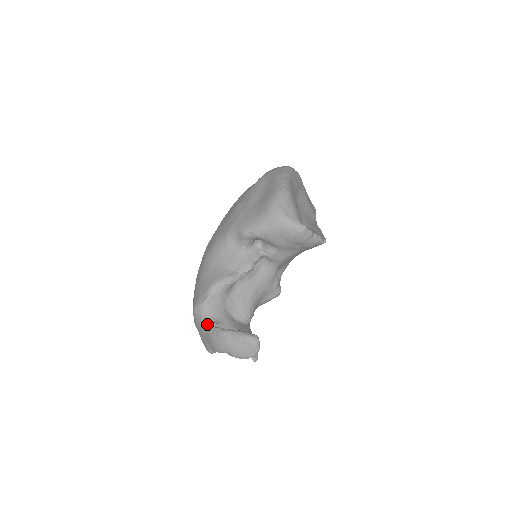
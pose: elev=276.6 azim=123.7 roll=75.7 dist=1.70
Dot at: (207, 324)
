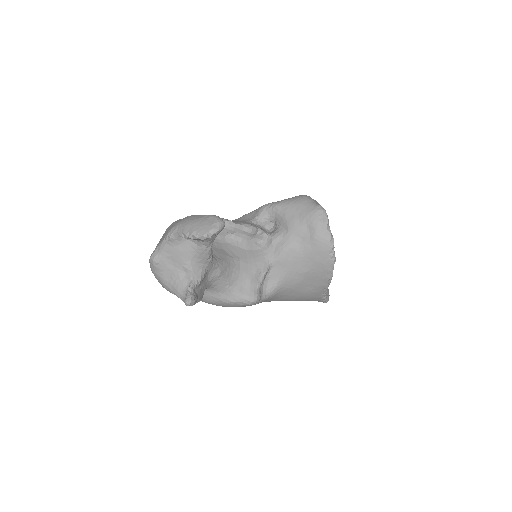
Dot at: occluded
